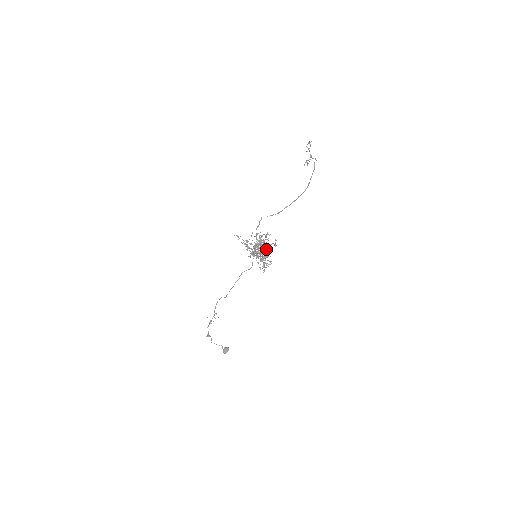
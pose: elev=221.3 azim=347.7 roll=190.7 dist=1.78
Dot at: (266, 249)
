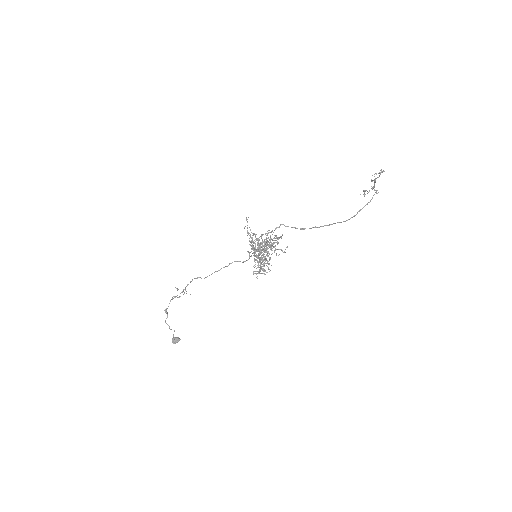
Dot at: (271, 254)
